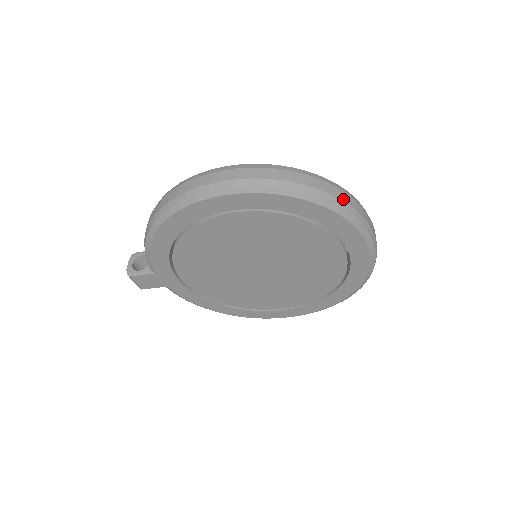
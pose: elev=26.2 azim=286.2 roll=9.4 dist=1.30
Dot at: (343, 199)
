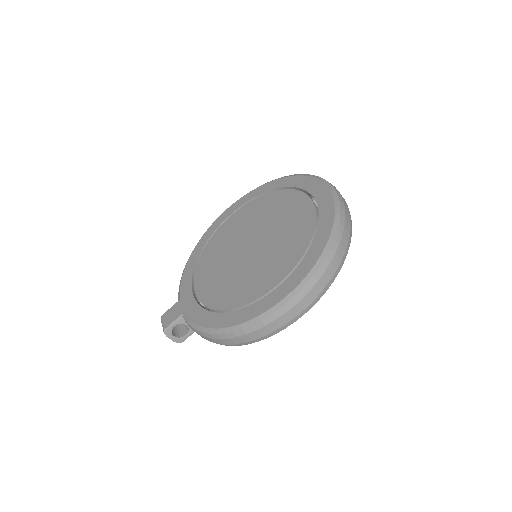
Dot at: occluded
